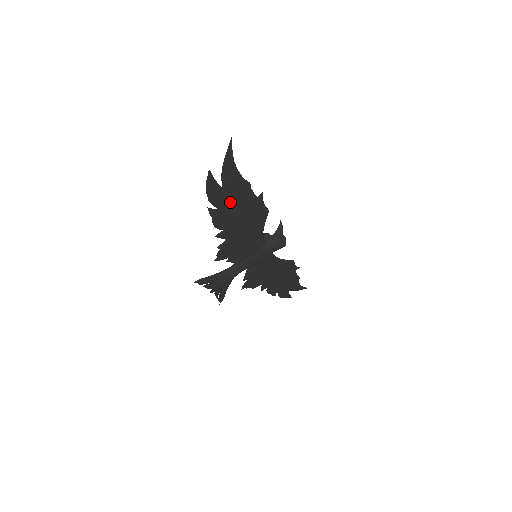
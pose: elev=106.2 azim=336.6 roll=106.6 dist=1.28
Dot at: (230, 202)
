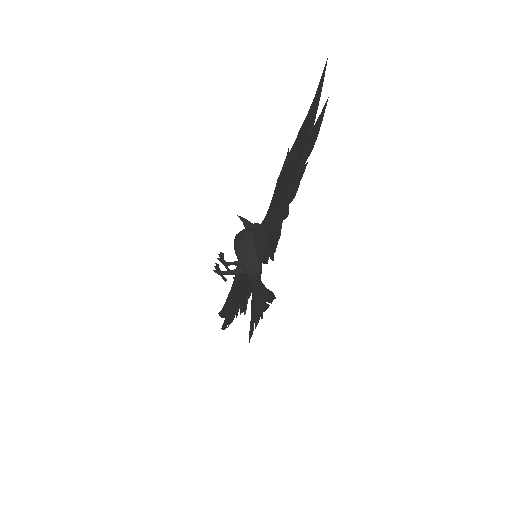
Dot at: (302, 156)
